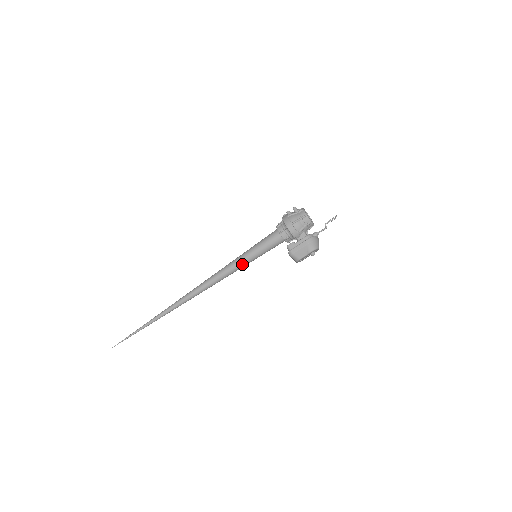
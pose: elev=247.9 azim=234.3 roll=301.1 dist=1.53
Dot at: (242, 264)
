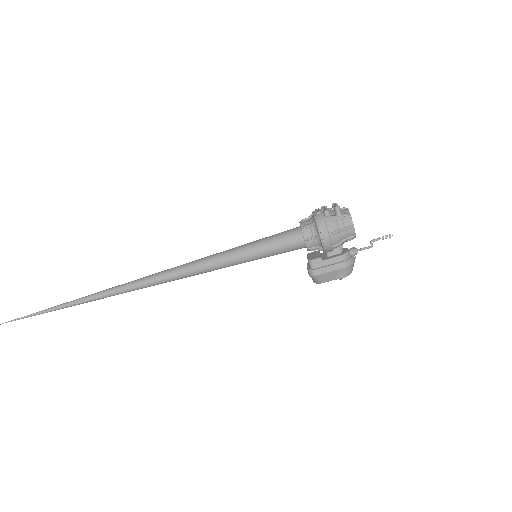
Dot at: (233, 264)
